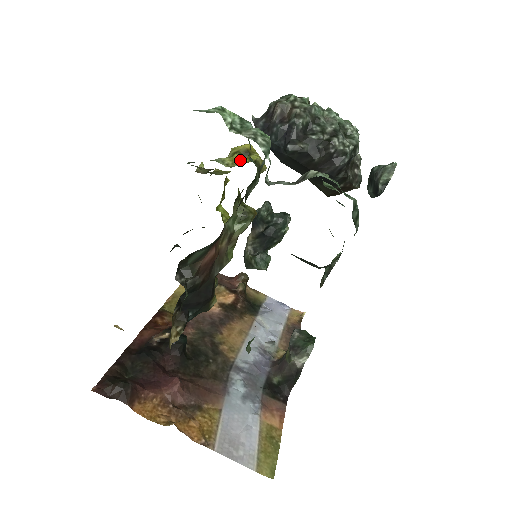
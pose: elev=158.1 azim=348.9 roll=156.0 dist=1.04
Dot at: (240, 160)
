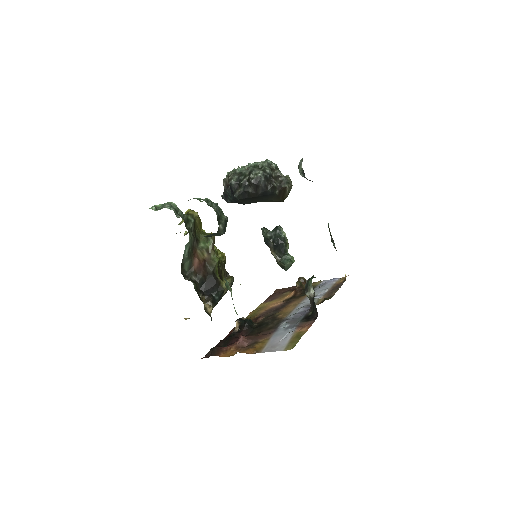
Dot at: occluded
